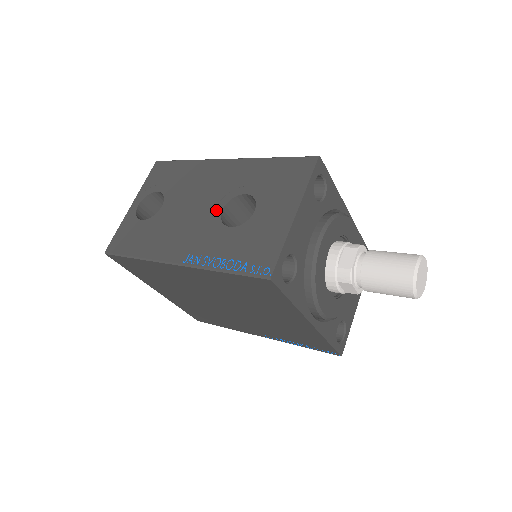
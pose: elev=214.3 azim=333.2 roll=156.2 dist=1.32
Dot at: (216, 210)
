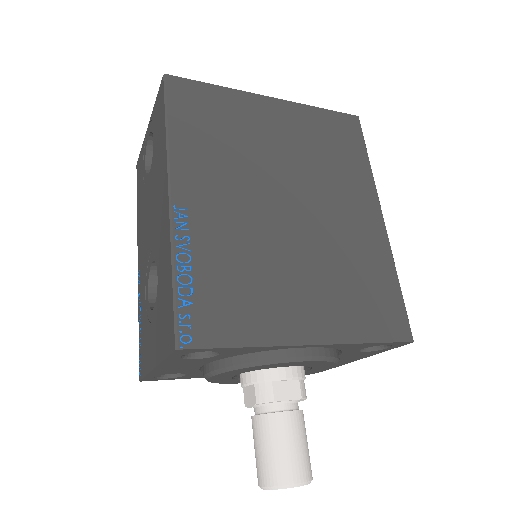
Dot at: (151, 255)
